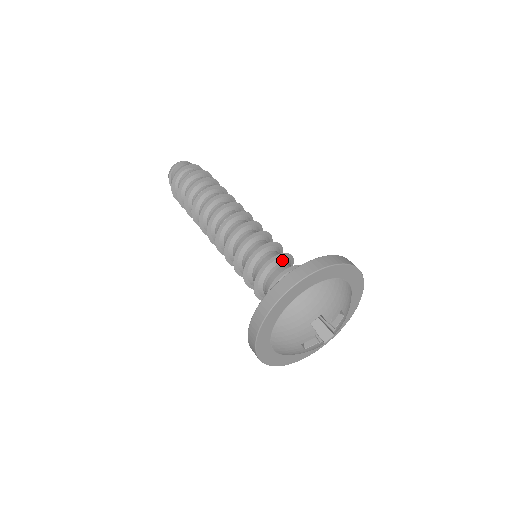
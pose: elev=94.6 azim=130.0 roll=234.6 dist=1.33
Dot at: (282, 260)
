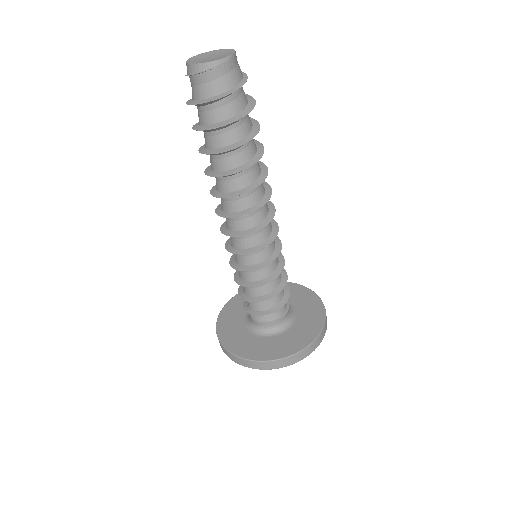
Dot at: (277, 291)
